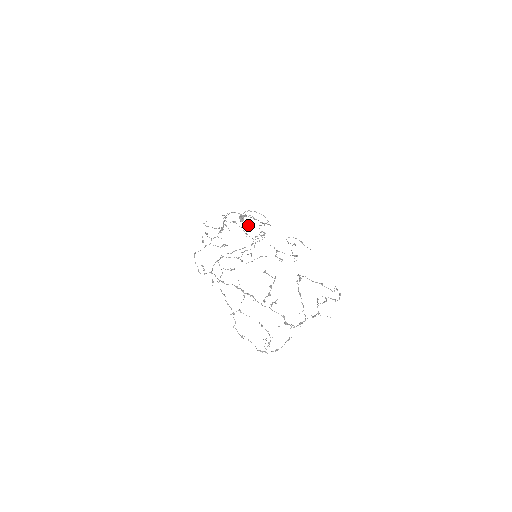
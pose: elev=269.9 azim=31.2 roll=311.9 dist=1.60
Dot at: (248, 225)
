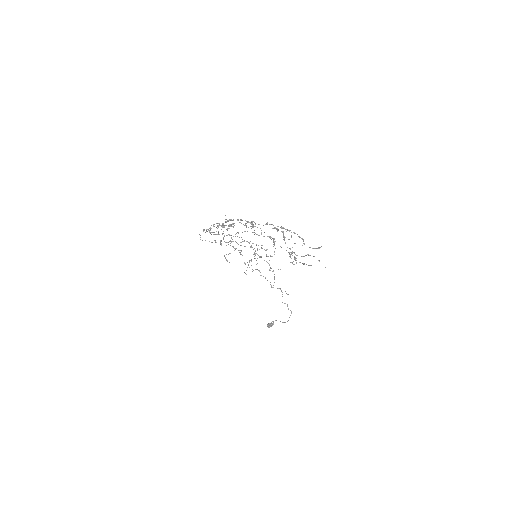
Dot at: (260, 256)
